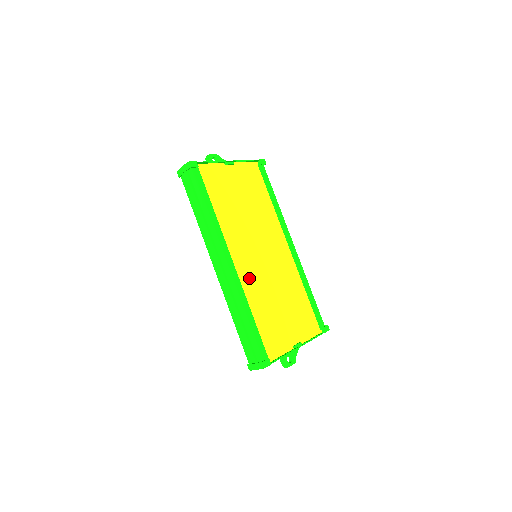
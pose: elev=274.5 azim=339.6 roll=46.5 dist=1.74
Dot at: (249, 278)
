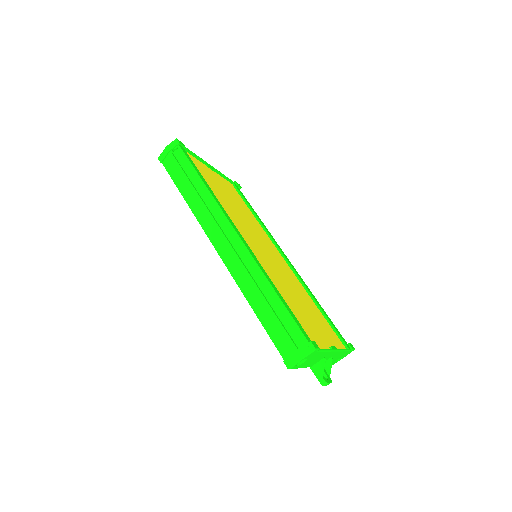
Dot at: (261, 261)
